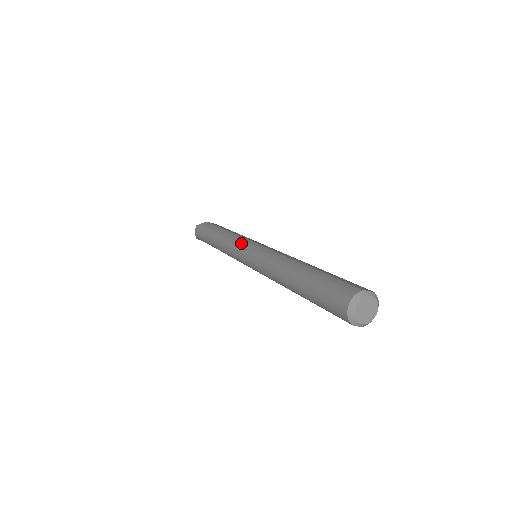
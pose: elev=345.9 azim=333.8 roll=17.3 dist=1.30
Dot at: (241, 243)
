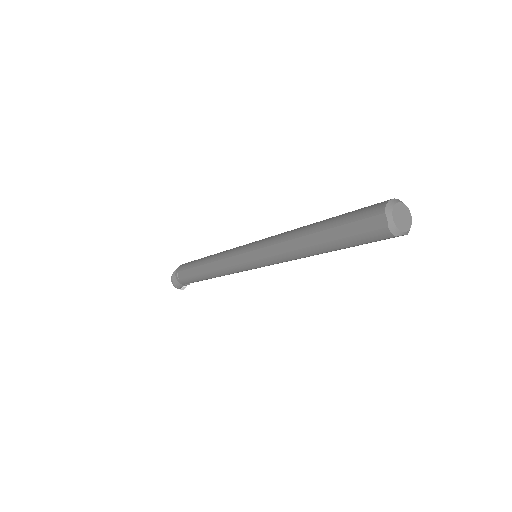
Dot at: occluded
